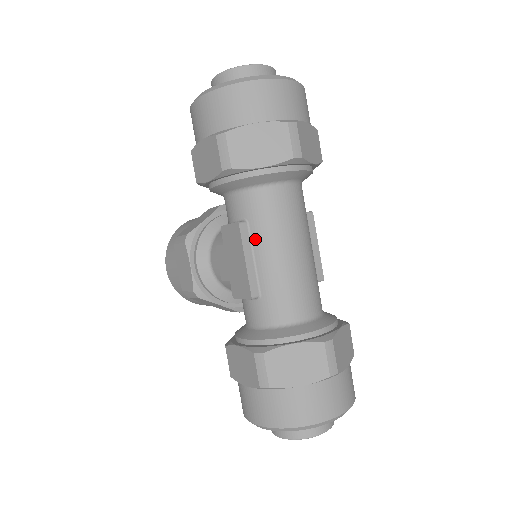
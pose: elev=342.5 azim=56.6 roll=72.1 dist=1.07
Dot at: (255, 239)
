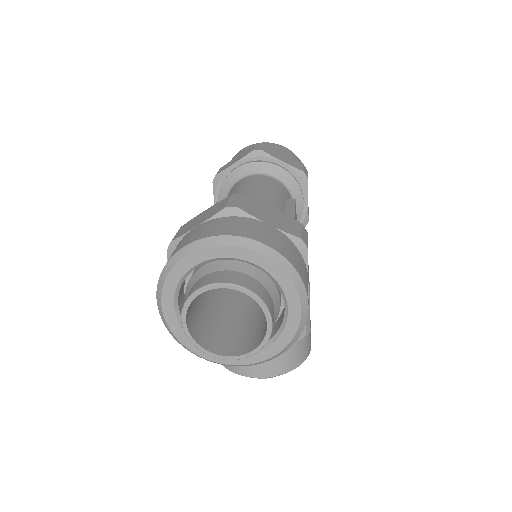
Dot at: occluded
